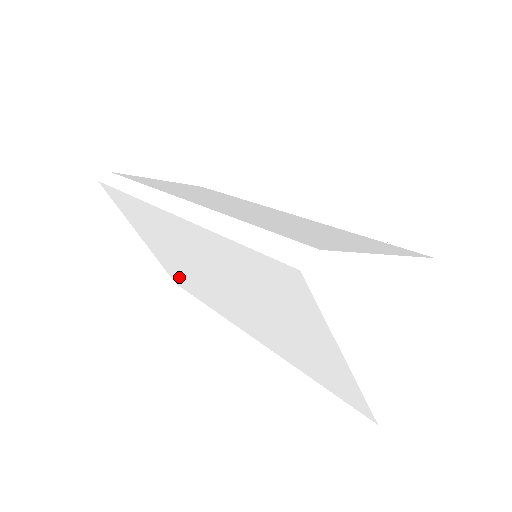
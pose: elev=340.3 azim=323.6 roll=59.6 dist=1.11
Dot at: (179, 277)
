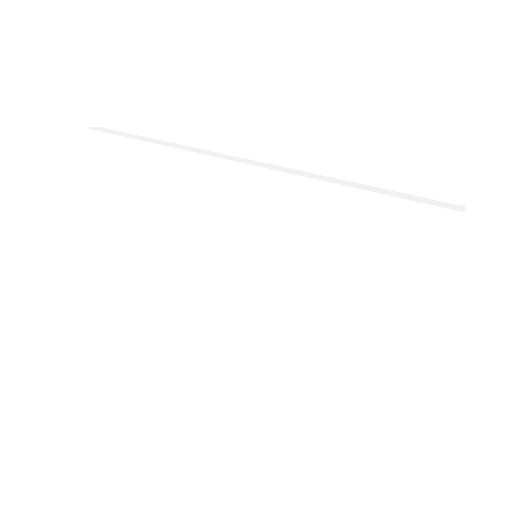
Dot at: (125, 271)
